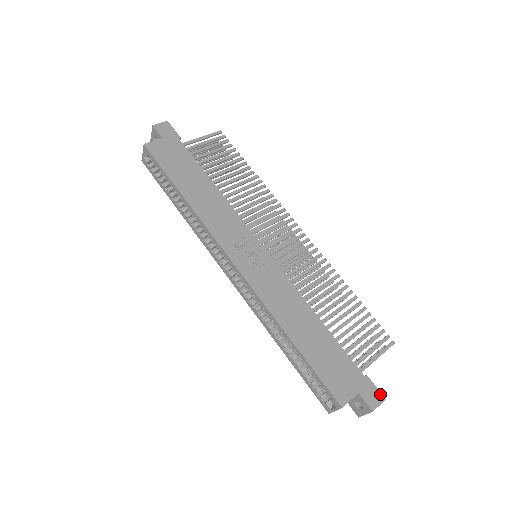
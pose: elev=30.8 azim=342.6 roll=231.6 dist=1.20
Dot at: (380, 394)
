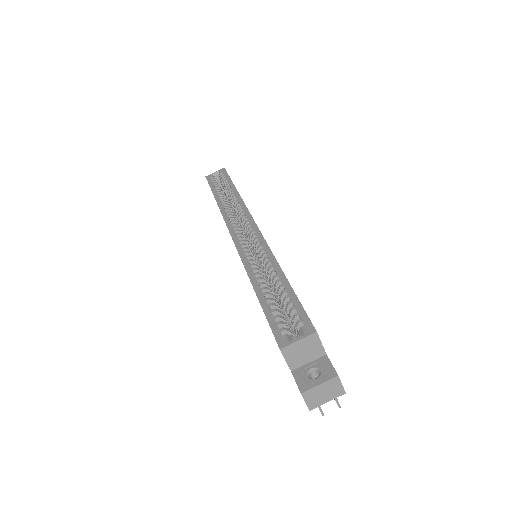
Dot at: occluded
